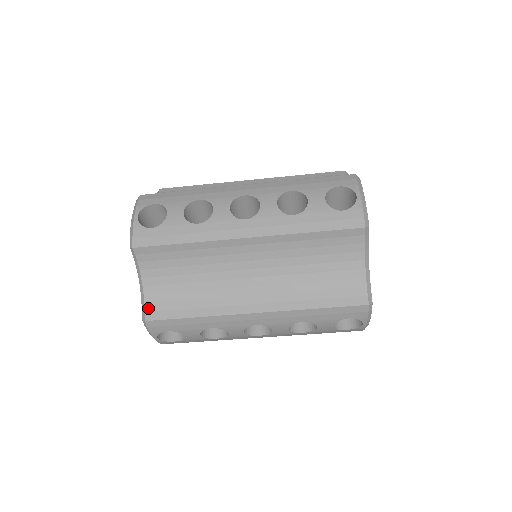
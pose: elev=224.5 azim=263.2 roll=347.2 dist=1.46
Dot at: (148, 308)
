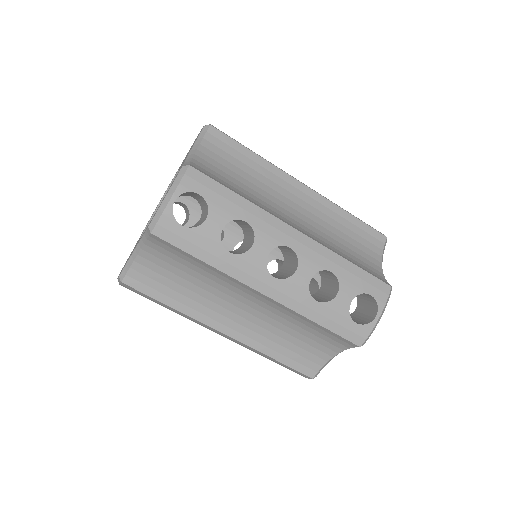
Dot at: (194, 165)
